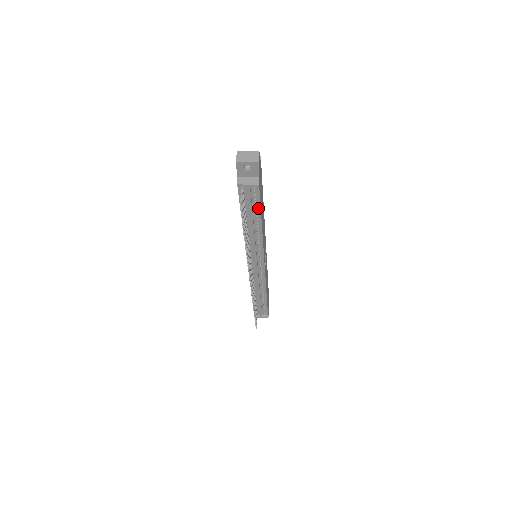
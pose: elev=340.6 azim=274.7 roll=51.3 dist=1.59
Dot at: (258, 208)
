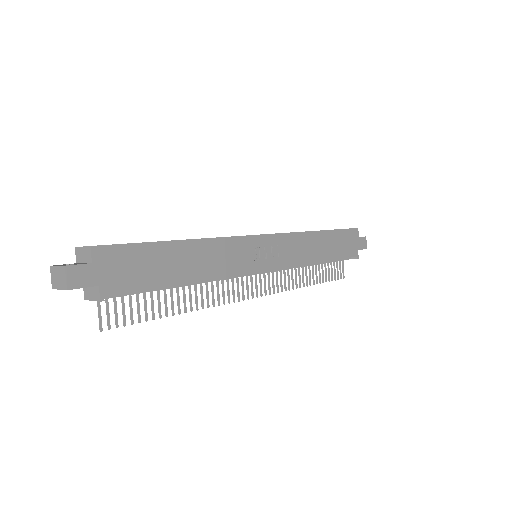
Dot at: (152, 288)
